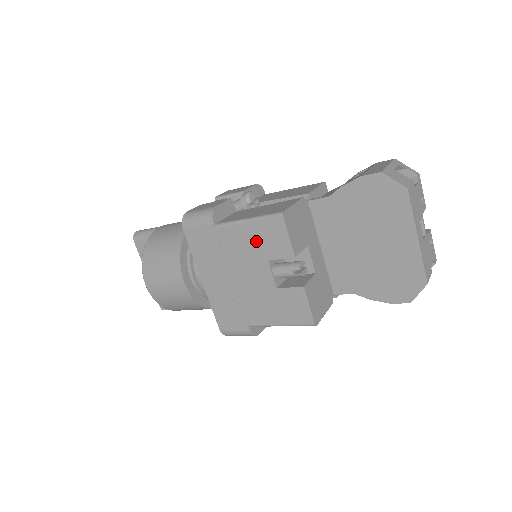
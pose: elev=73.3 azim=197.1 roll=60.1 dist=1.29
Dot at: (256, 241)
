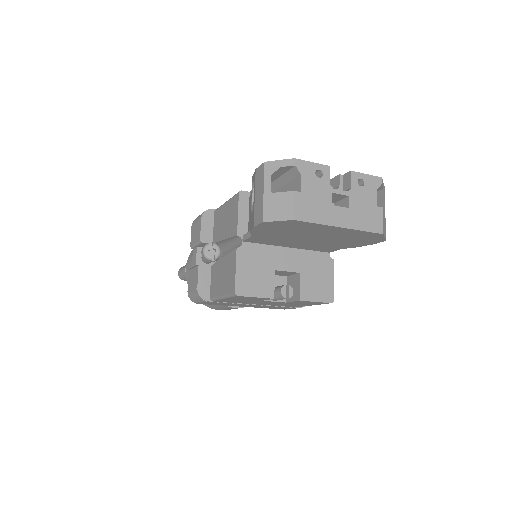
Dot at: (242, 300)
